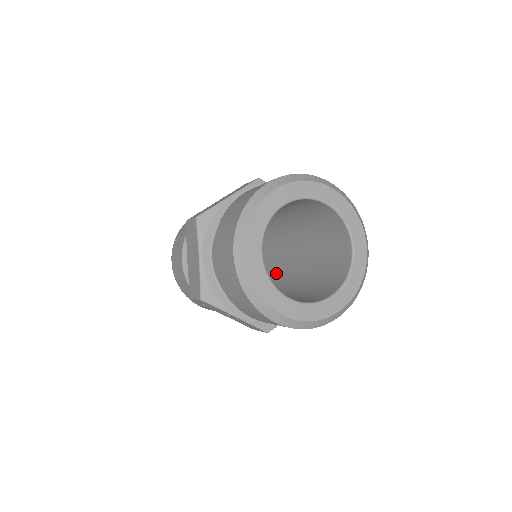
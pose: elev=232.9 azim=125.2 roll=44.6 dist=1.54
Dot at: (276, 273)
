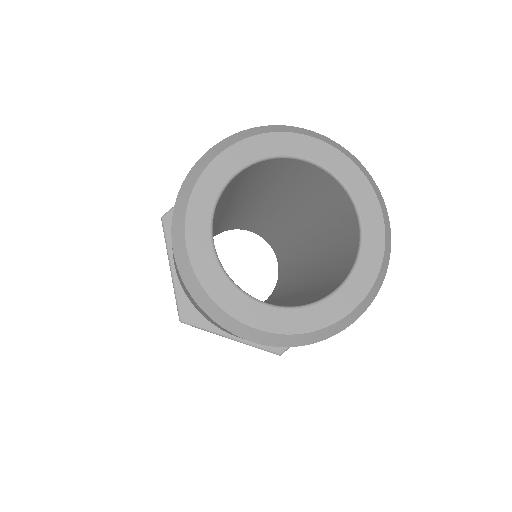
Dot at: (295, 275)
